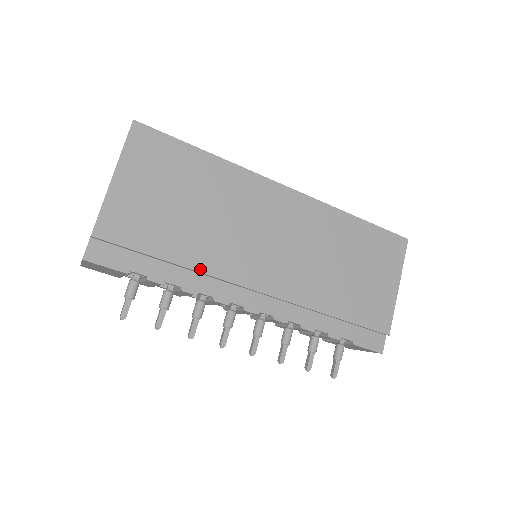
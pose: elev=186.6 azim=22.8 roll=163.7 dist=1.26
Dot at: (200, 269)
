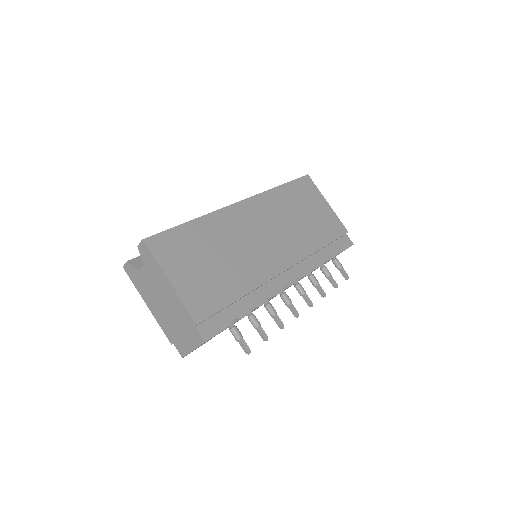
Dot at: (255, 287)
